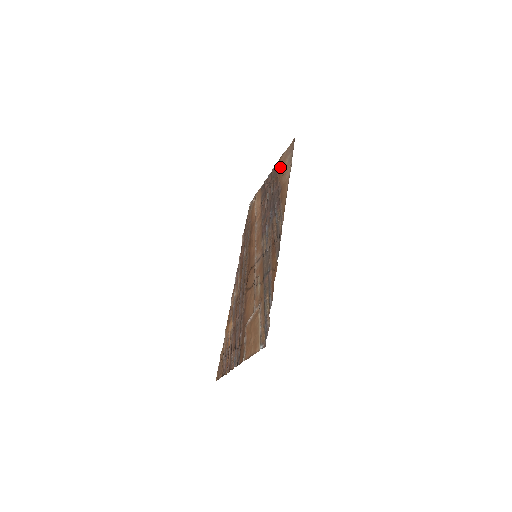
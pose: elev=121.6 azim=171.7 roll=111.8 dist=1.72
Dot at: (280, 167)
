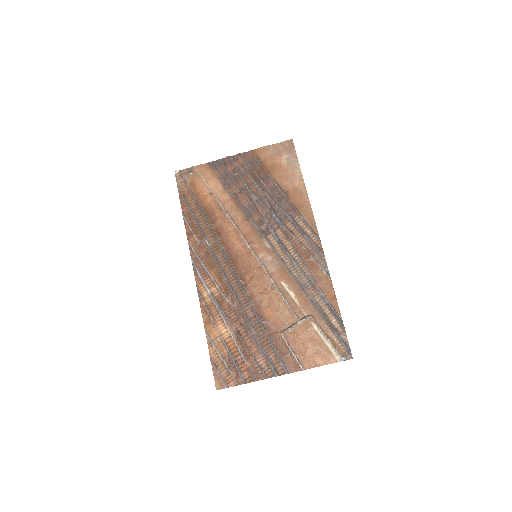
Dot at: (268, 161)
